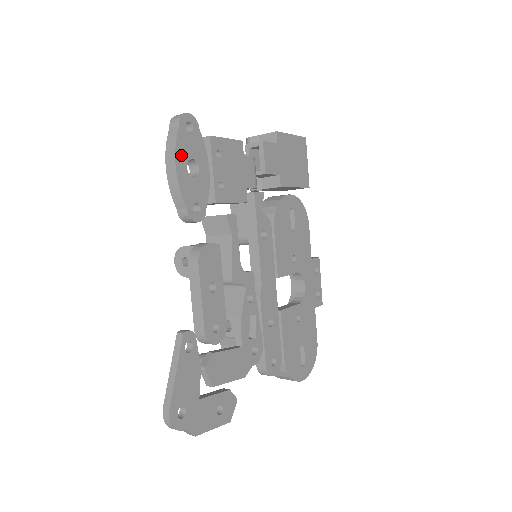
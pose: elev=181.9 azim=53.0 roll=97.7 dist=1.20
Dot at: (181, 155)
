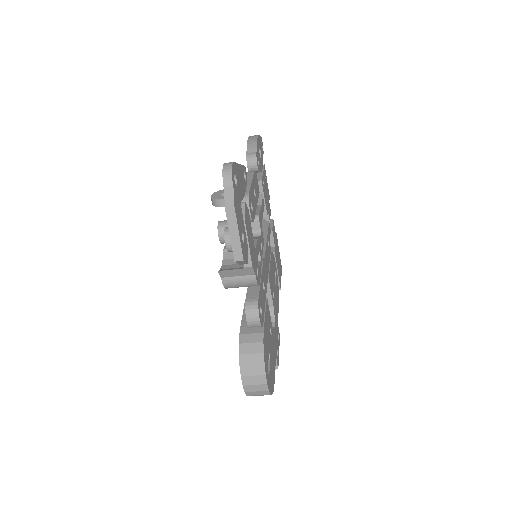
Dot at: (259, 141)
